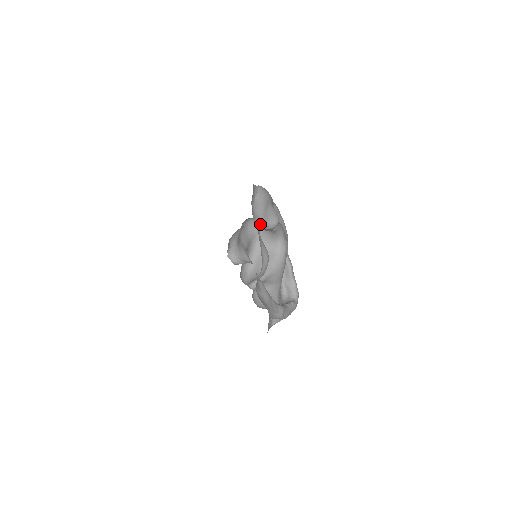
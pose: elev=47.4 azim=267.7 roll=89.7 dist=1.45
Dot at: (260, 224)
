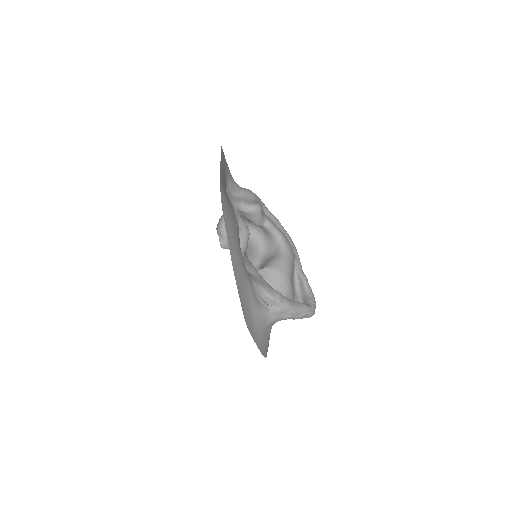
Dot at: (237, 202)
